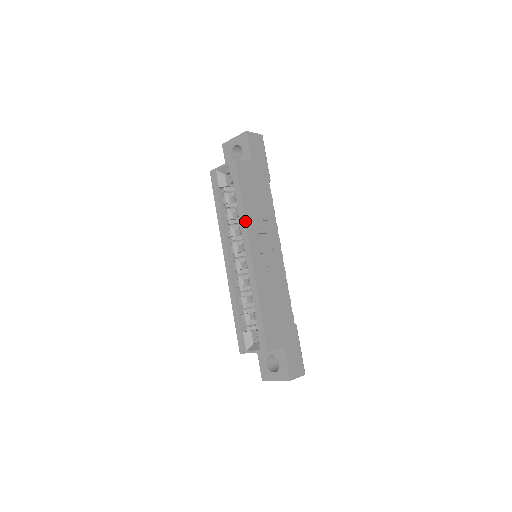
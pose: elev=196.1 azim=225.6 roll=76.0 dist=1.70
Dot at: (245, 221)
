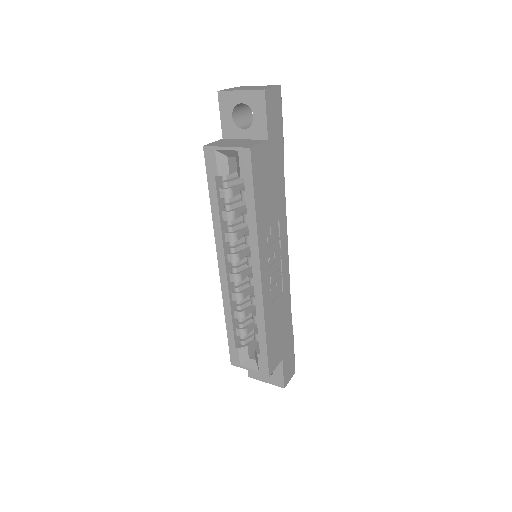
Dot at: (257, 237)
